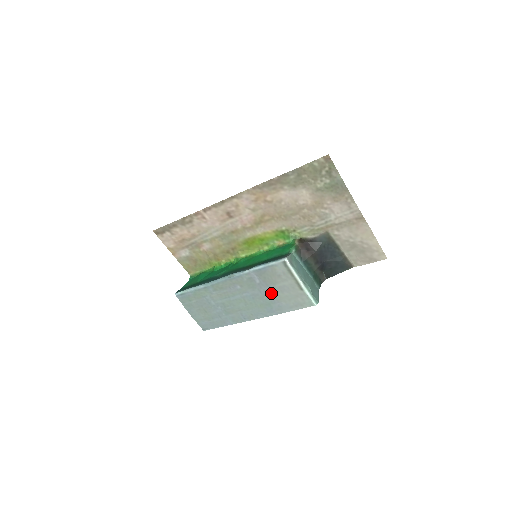
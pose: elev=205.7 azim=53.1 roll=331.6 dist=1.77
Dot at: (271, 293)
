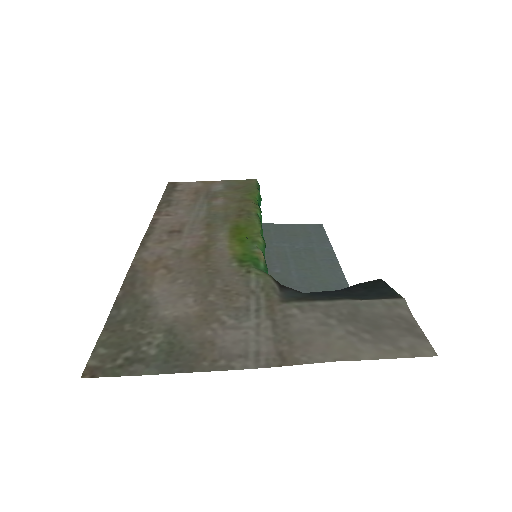
Dot at: occluded
